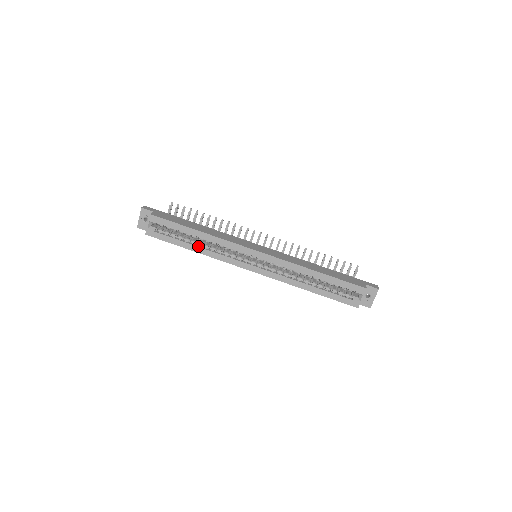
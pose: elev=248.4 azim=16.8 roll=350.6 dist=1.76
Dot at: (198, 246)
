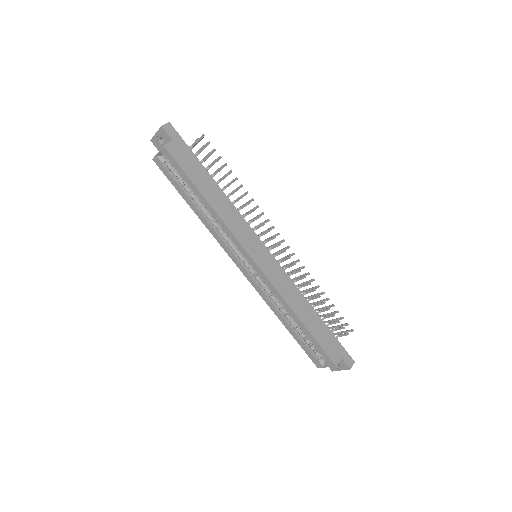
Dot at: (200, 211)
